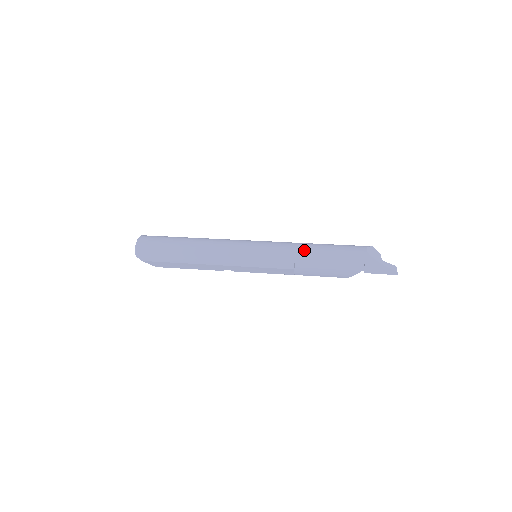
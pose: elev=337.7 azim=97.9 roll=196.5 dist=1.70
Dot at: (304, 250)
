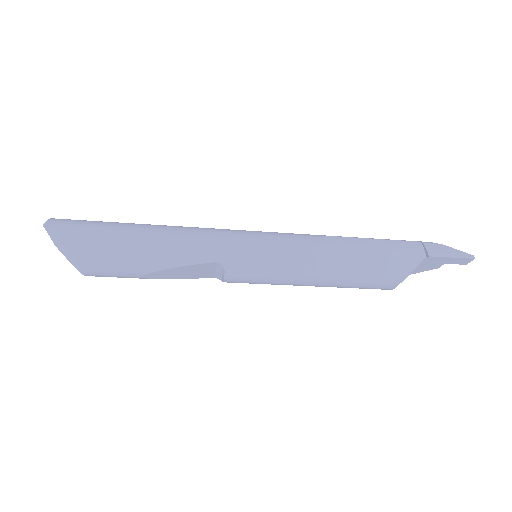
Dot at: occluded
